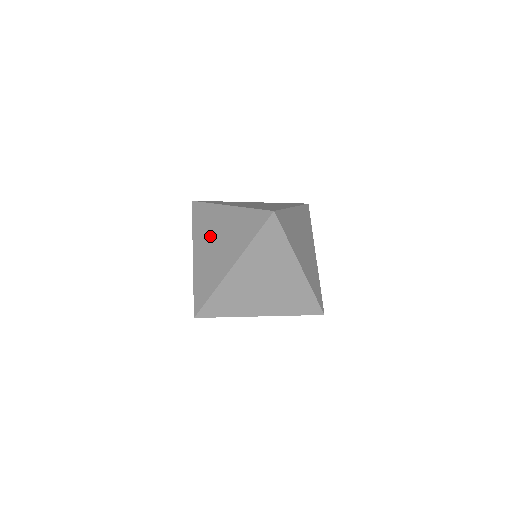
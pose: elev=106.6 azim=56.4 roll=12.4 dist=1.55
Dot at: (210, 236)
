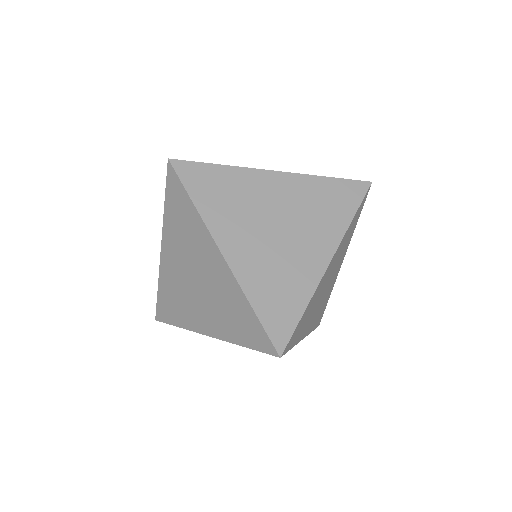
Dot at: occluded
